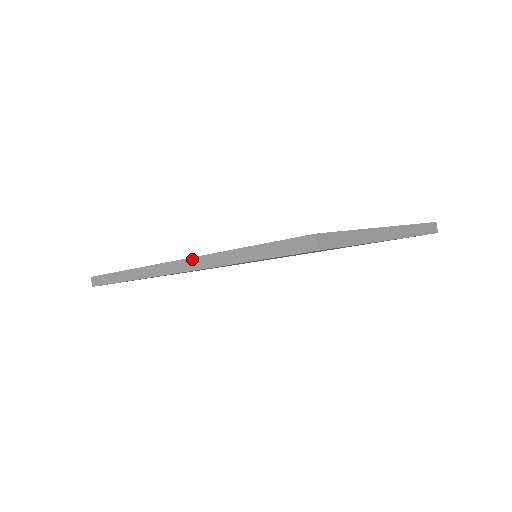
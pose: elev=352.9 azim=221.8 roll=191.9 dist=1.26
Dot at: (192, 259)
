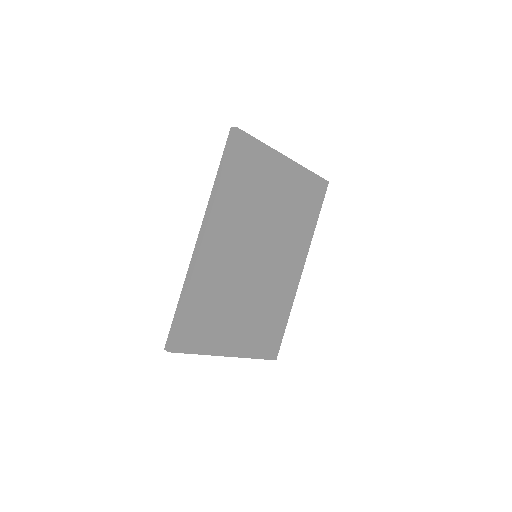
Dot at: (204, 219)
